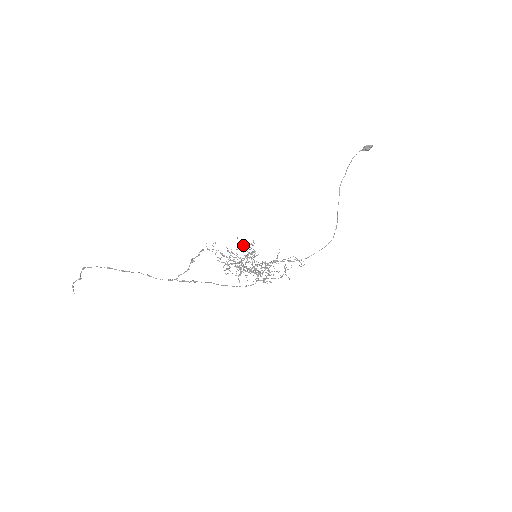
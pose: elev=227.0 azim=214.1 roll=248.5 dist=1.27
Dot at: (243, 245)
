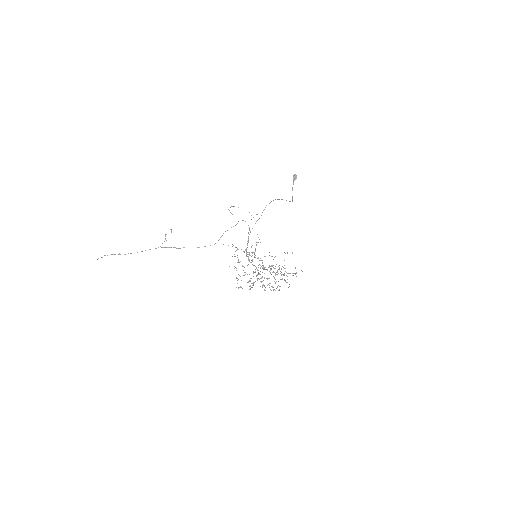
Dot at: occluded
